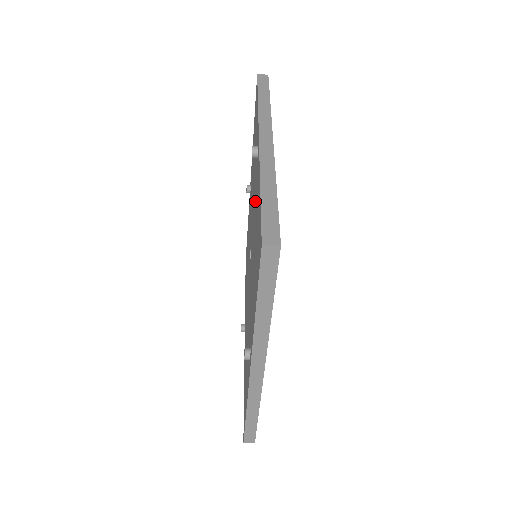
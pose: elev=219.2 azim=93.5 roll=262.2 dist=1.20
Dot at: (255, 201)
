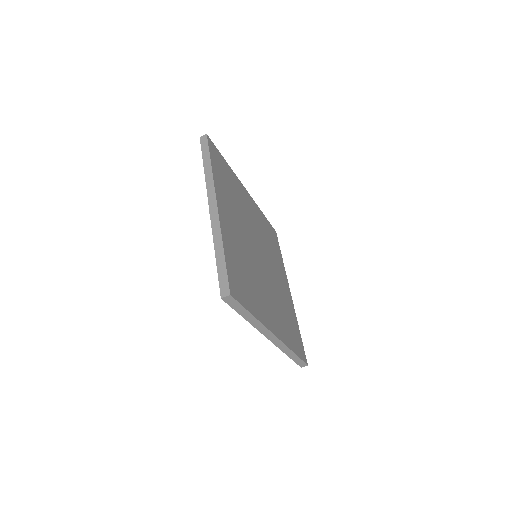
Dot at: occluded
